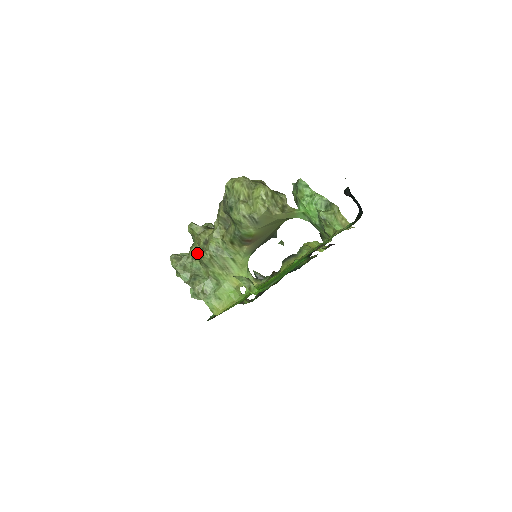
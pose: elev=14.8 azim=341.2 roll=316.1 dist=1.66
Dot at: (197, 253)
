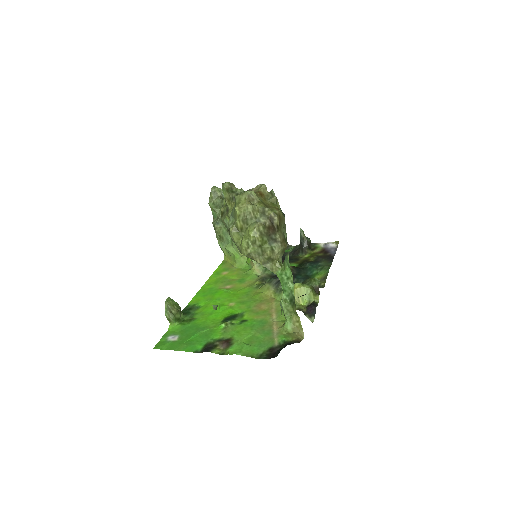
Dot at: (221, 210)
